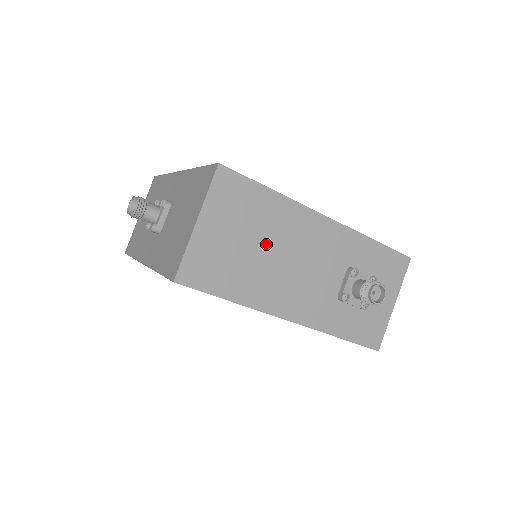
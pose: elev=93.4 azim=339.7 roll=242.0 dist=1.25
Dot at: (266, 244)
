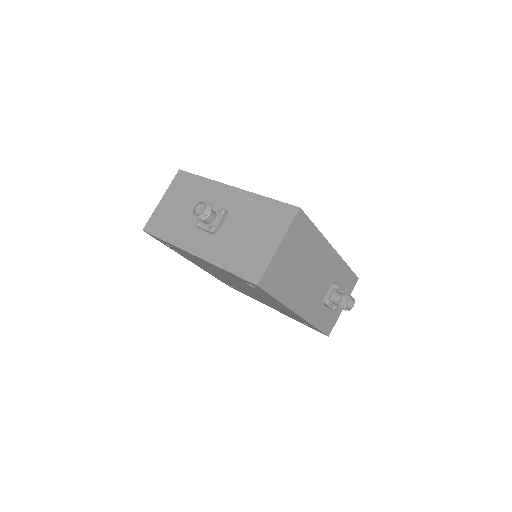
Dot at: (304, 264)
